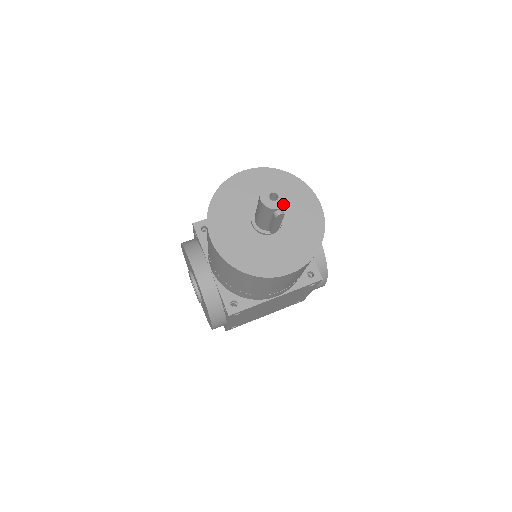
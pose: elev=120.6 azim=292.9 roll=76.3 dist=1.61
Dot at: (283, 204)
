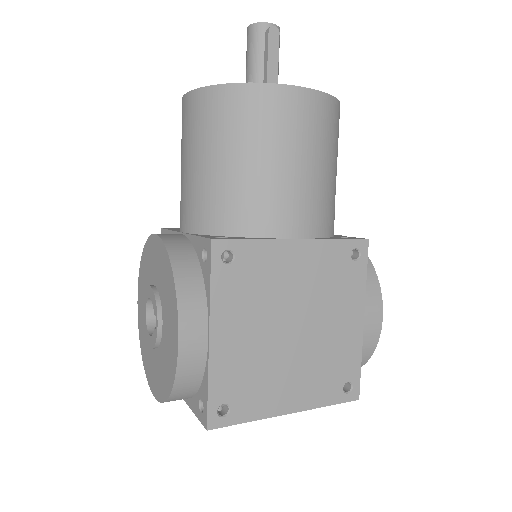
Dot at: occluded
